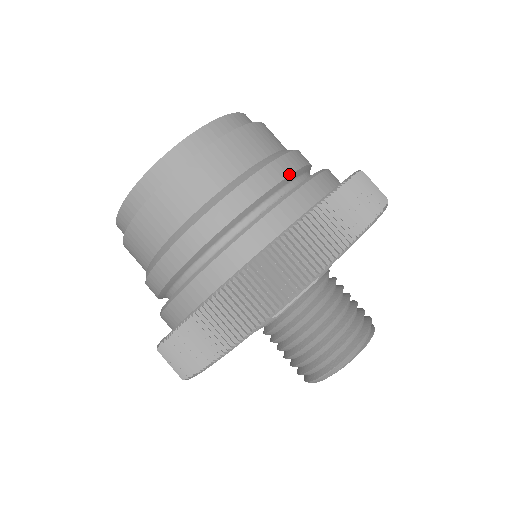
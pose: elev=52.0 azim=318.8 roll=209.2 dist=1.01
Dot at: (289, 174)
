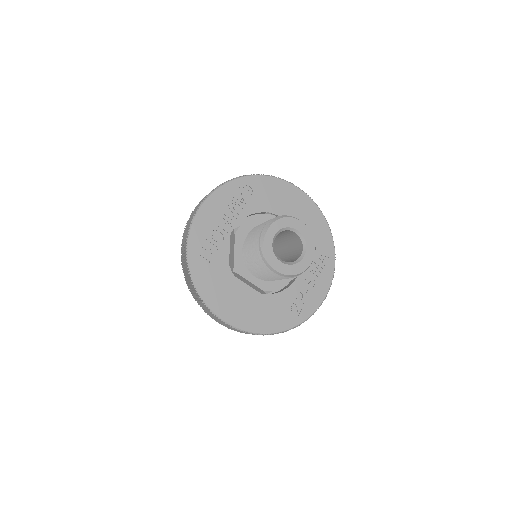
Dot at: occluded
